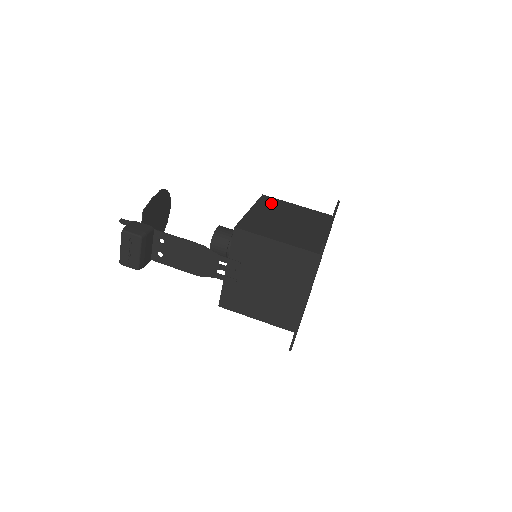
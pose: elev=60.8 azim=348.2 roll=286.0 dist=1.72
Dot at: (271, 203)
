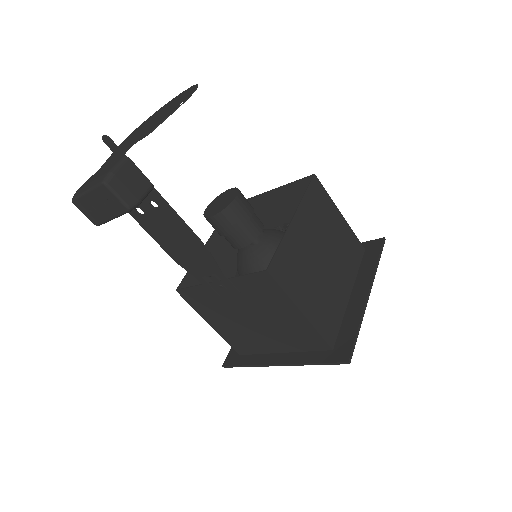
Dot at: (318, 203)
